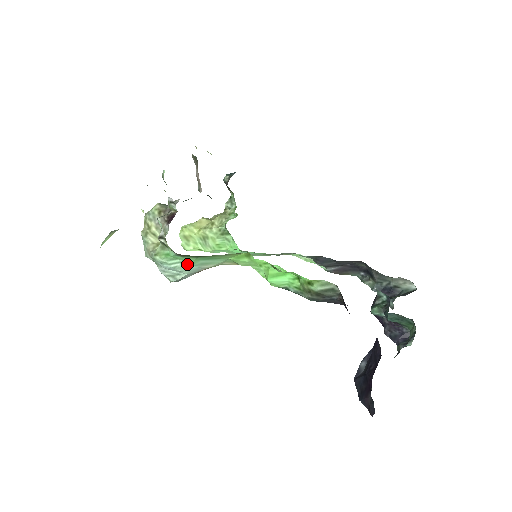
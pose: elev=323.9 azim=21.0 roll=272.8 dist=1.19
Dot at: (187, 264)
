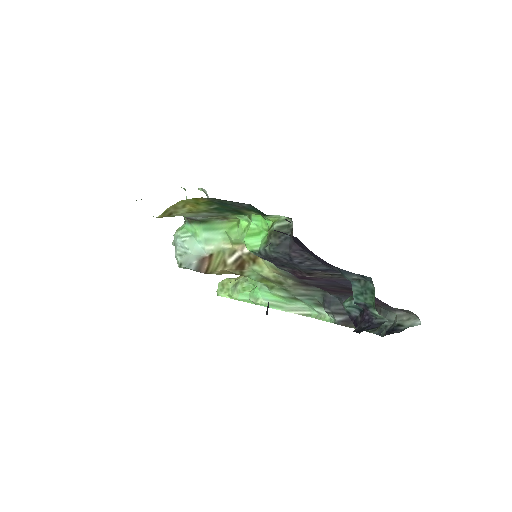
Dot at: (194, 239)
